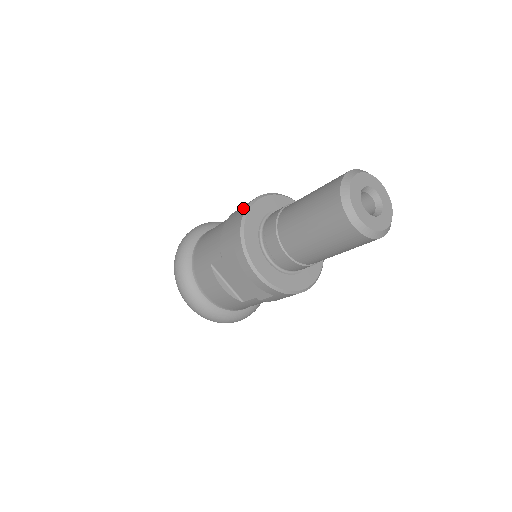
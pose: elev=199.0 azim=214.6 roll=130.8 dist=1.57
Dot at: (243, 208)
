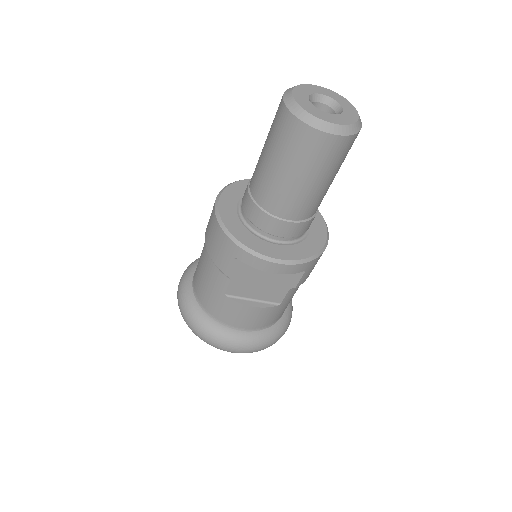
Dot at: (212, 218)
